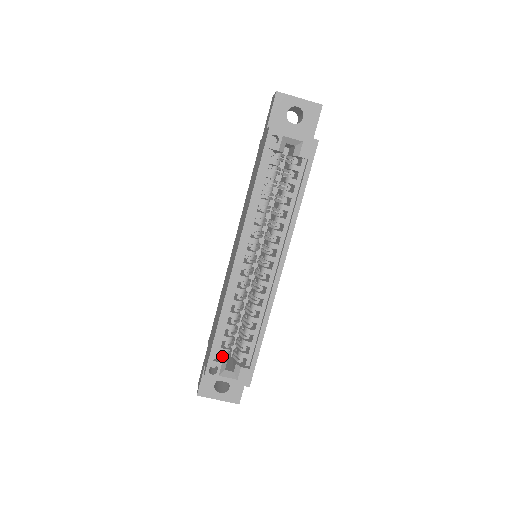
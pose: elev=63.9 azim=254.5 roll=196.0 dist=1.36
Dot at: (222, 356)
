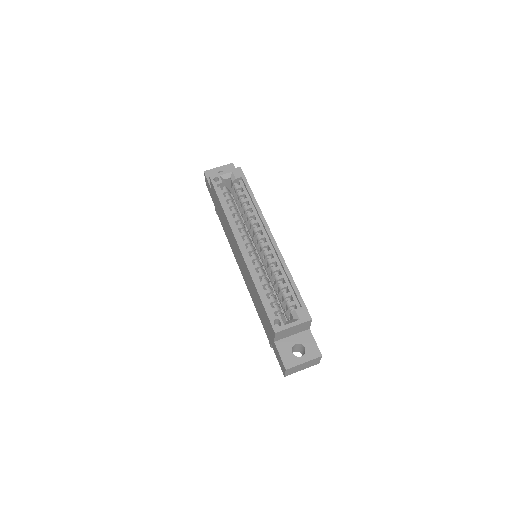
Dot at: occluded
